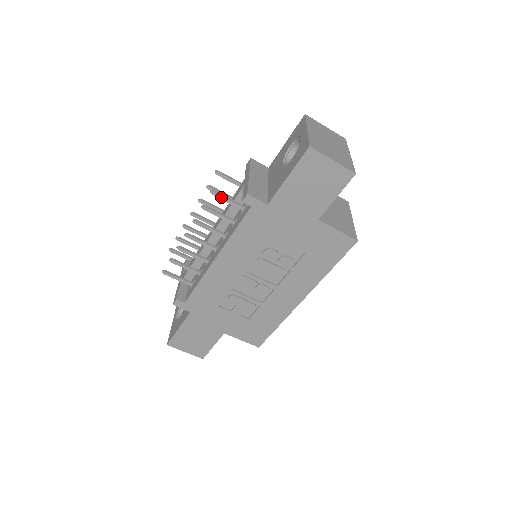
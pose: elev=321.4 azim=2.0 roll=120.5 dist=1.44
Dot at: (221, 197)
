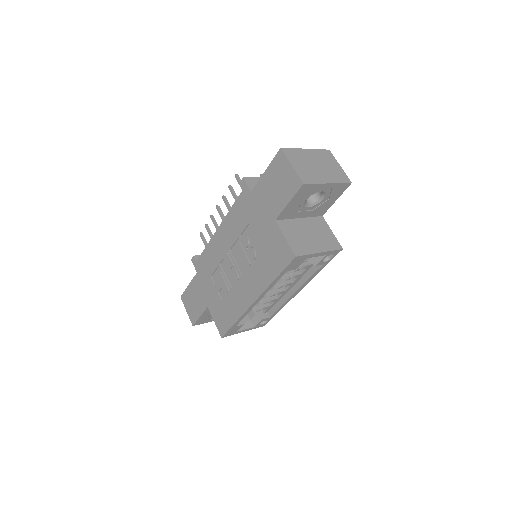
Dot at: (239, 181)
